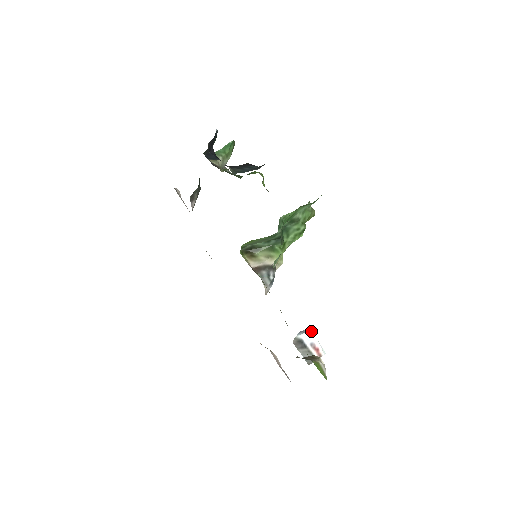
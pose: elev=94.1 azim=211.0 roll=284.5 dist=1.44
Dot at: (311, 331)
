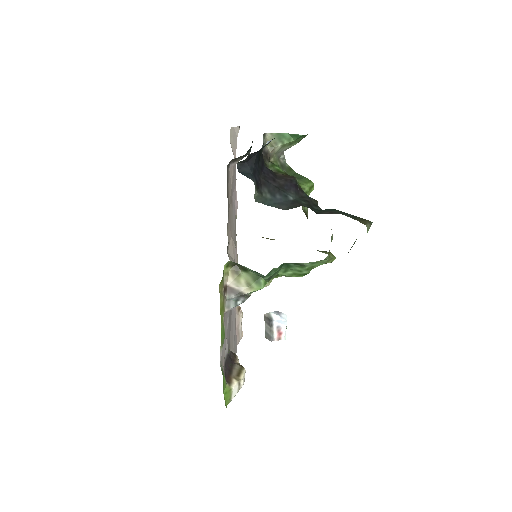
Dot at: (286, 317)
